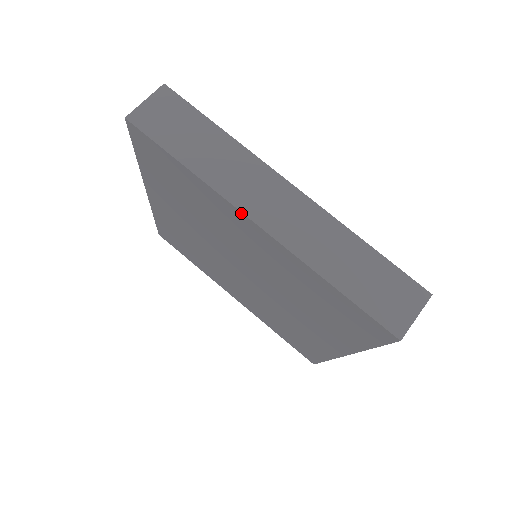
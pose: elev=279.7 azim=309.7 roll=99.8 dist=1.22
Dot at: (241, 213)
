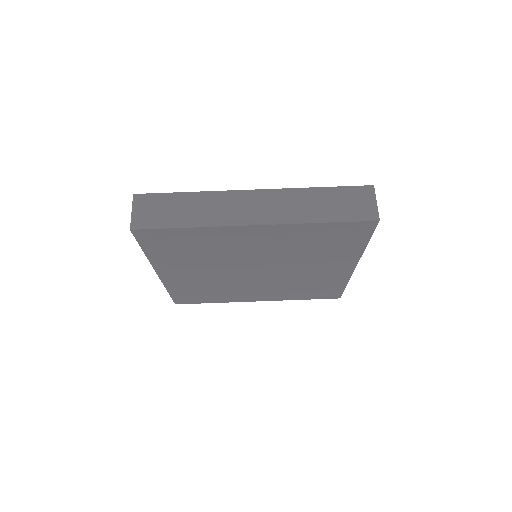
Dot at: (241, 227)
